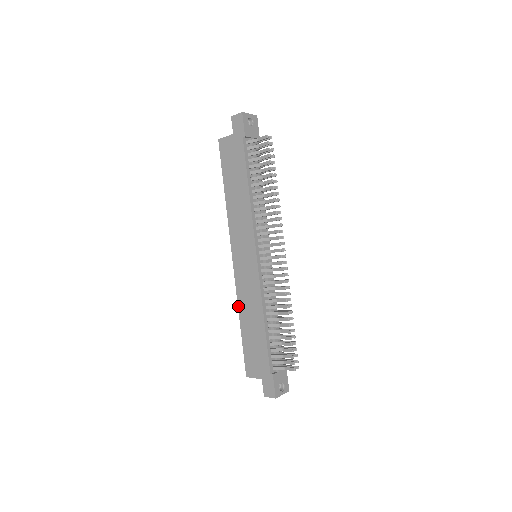
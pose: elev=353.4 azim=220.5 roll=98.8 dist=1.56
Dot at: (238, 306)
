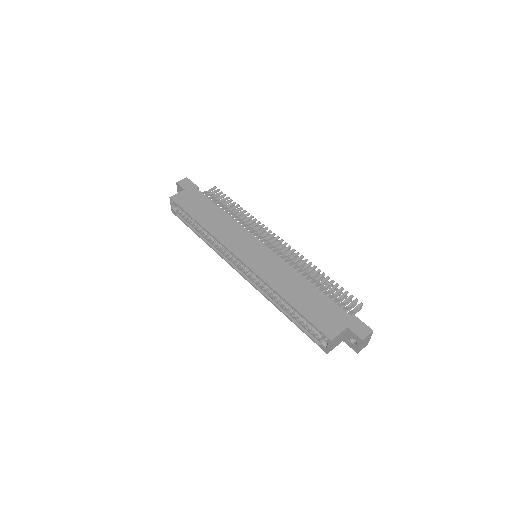
Dot at: (273, 288)
